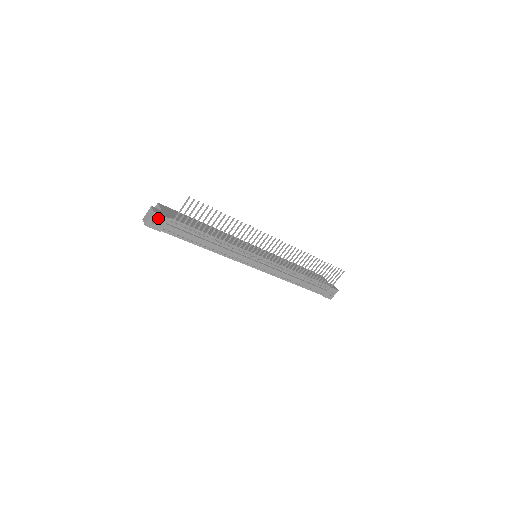
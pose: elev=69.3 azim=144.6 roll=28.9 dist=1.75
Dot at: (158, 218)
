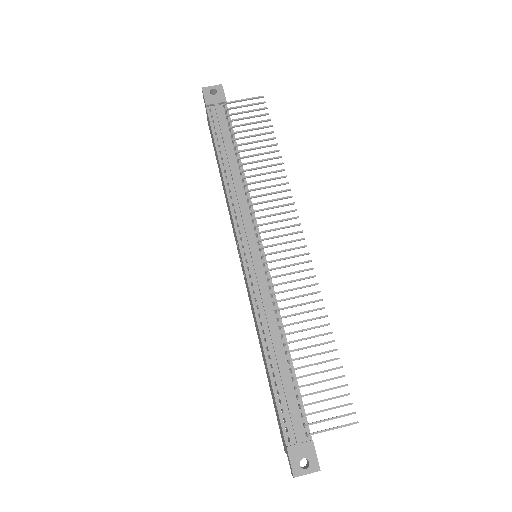
Dot at: (219, 93)
